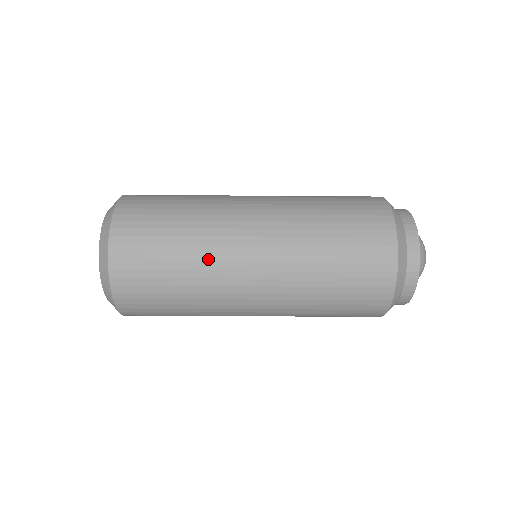
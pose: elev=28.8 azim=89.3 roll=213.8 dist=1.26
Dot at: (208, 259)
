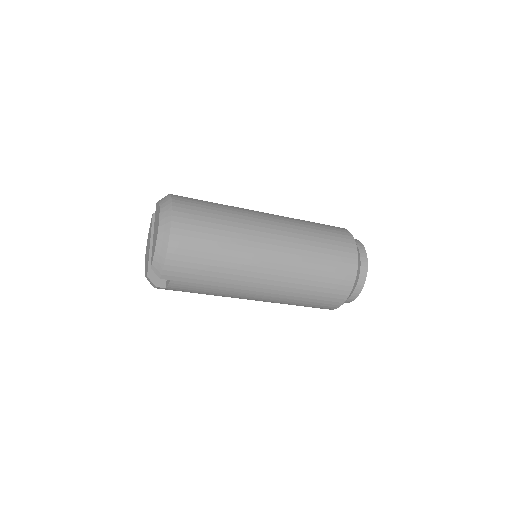
Dot at: (242, 227)
